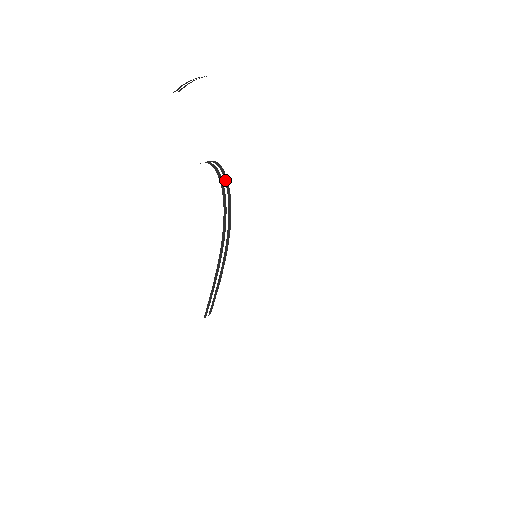
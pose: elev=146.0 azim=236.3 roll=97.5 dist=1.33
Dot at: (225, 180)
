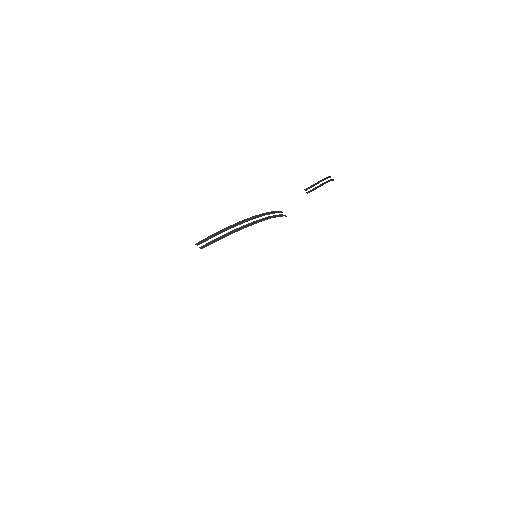
Dot at: (282, 215)
